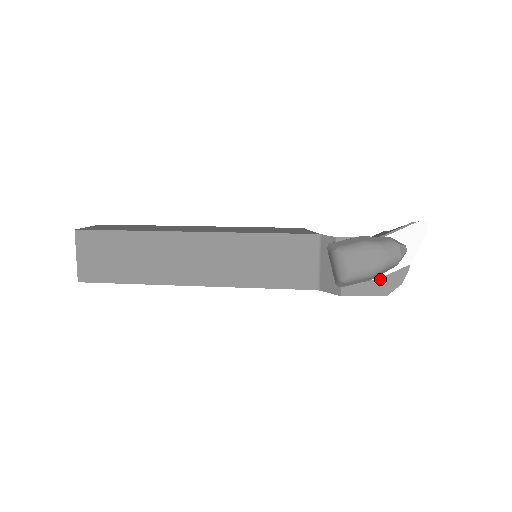
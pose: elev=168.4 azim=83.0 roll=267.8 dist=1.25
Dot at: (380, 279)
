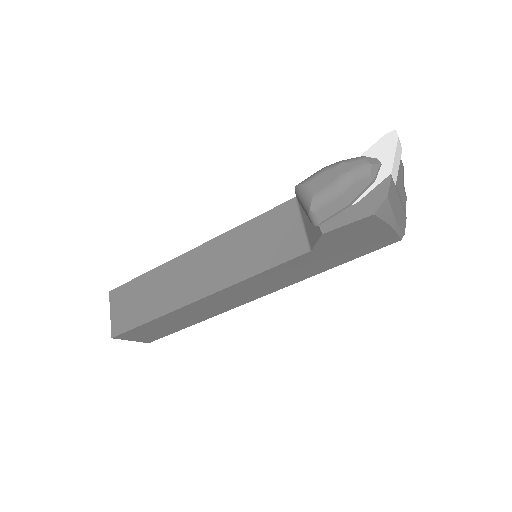
Dot at: (361, 201)
